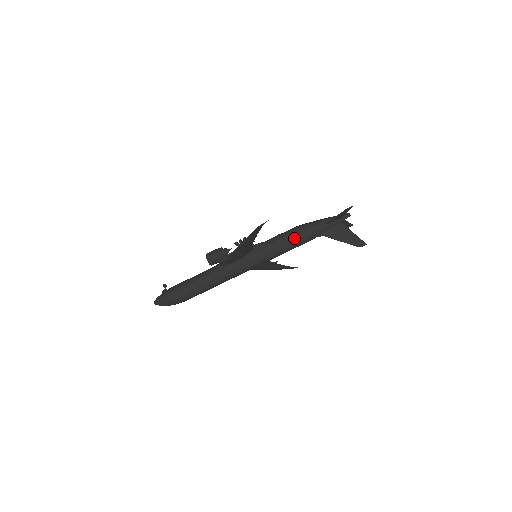
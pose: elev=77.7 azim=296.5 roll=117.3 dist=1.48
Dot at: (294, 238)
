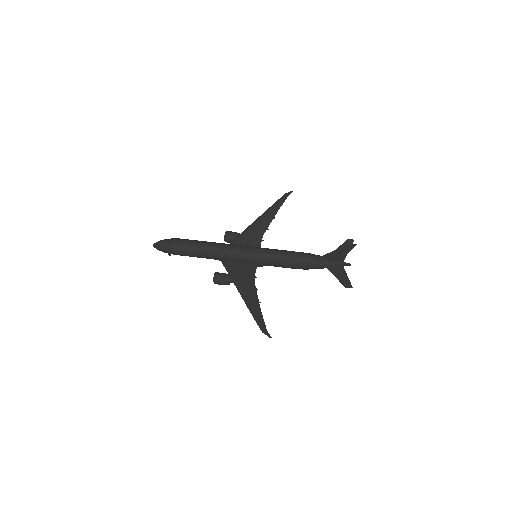
Dot at: occluded
